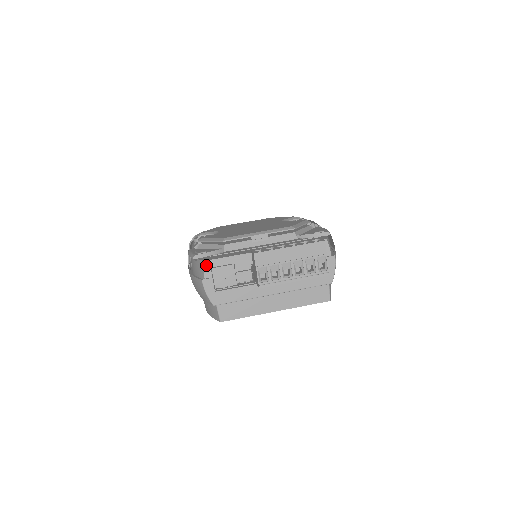
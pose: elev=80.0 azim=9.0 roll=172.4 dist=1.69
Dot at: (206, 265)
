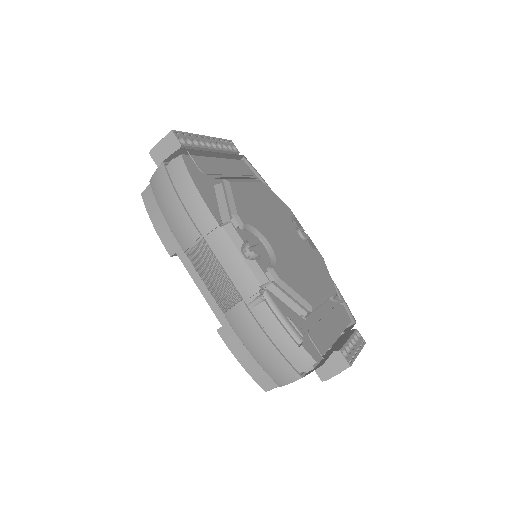
Dot at: (313, 364)
